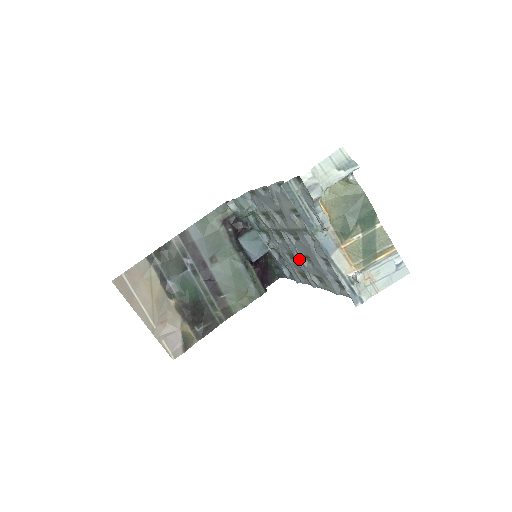
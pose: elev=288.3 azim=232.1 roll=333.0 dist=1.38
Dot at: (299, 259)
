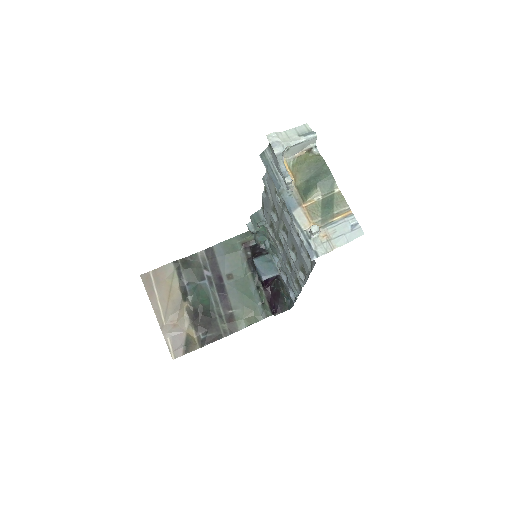
Dot at: (290, 257)
